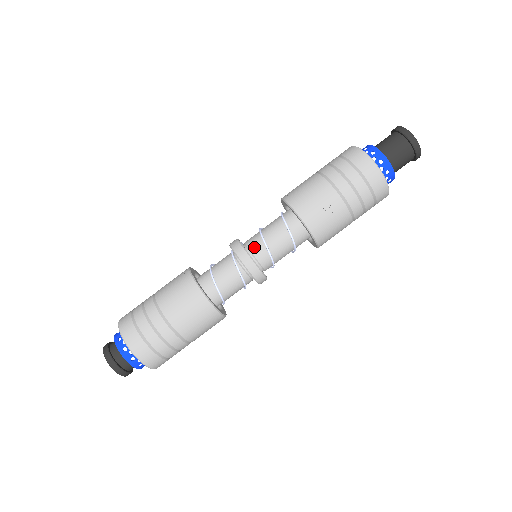
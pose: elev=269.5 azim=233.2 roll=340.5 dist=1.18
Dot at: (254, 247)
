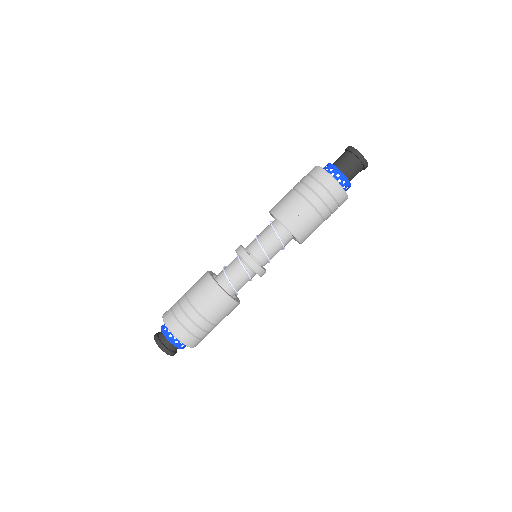
Dot at: (253, 250)
